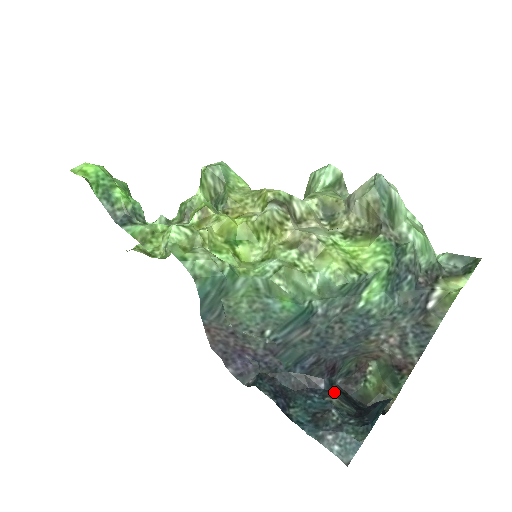
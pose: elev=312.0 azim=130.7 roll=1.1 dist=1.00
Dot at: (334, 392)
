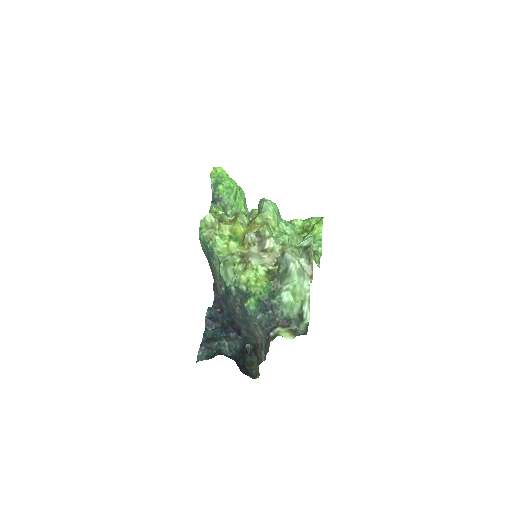
Dot at: (233, 342)
